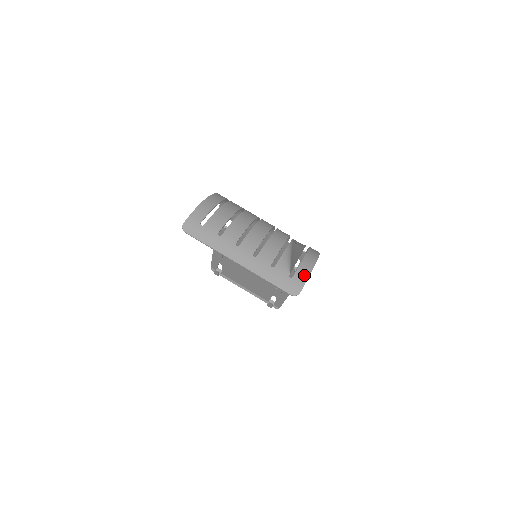
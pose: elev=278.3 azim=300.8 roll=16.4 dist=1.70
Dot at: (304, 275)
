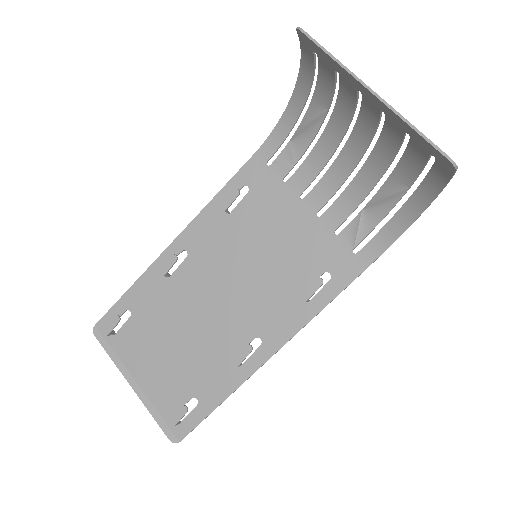
Dot at: (445, 173)
